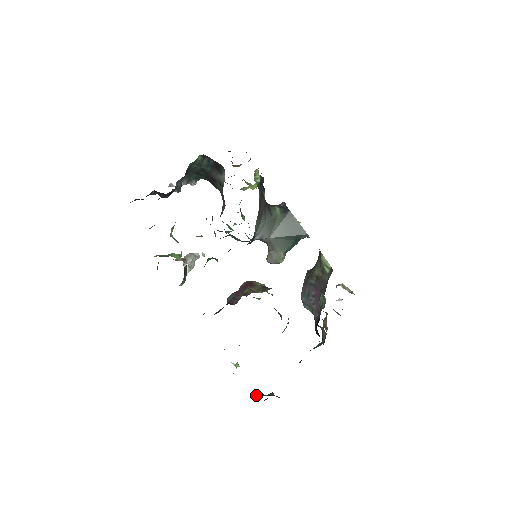
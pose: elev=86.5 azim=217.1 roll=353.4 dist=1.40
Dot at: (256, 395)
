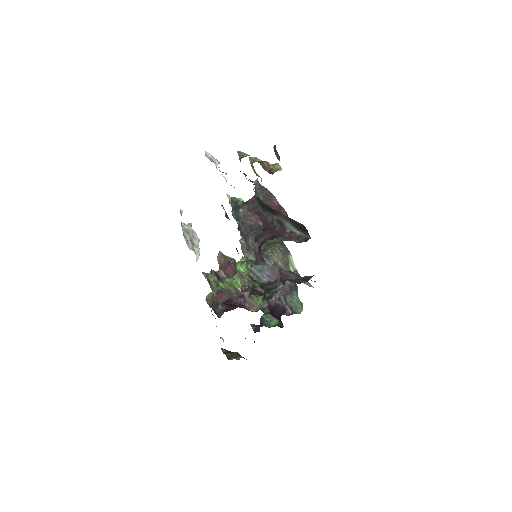
Dot at: (228, 355)
